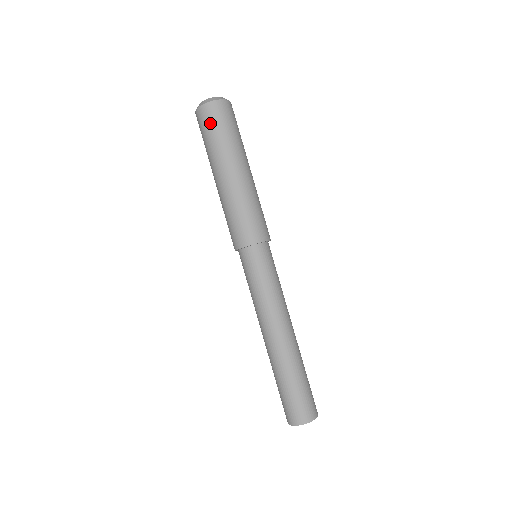
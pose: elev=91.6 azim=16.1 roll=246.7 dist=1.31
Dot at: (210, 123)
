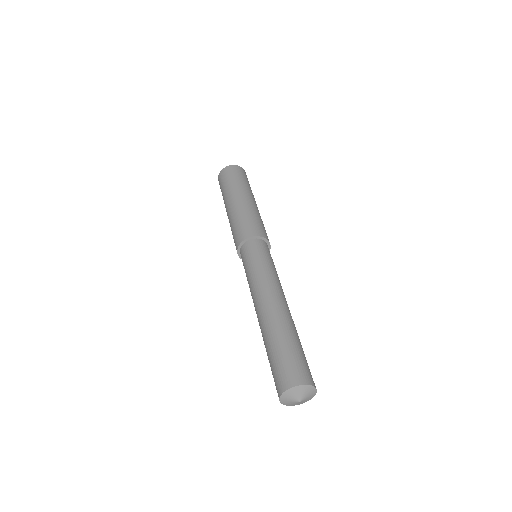
Dot at: (222, 181)
